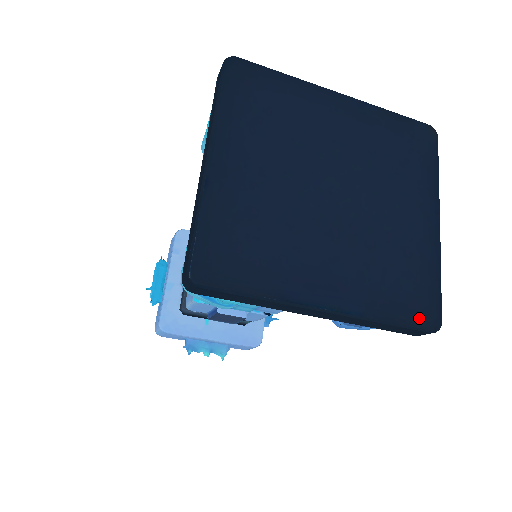
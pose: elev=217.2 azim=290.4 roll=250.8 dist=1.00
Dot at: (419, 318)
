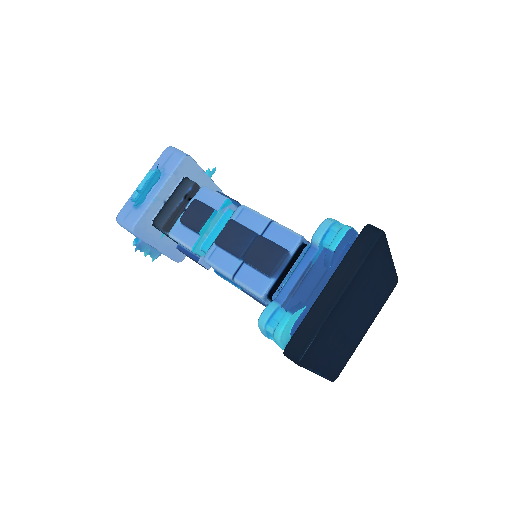
Dot at: (334, 377)
